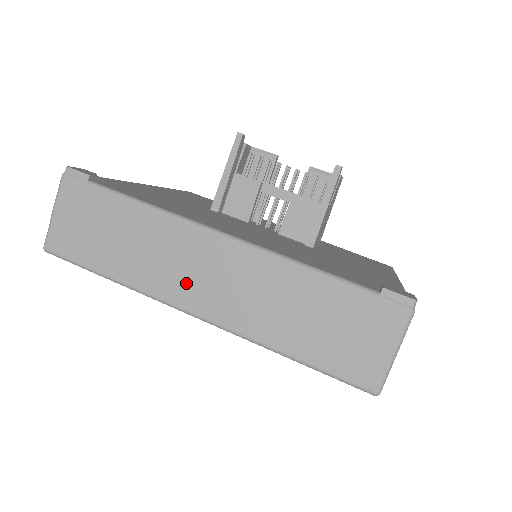
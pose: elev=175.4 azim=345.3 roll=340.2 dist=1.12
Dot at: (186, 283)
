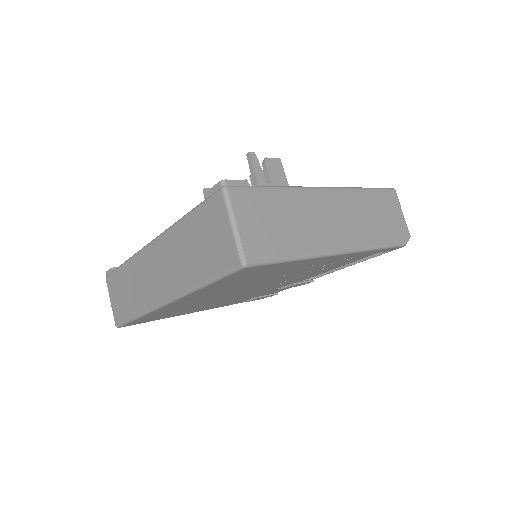
Dot at: (153, 287)
